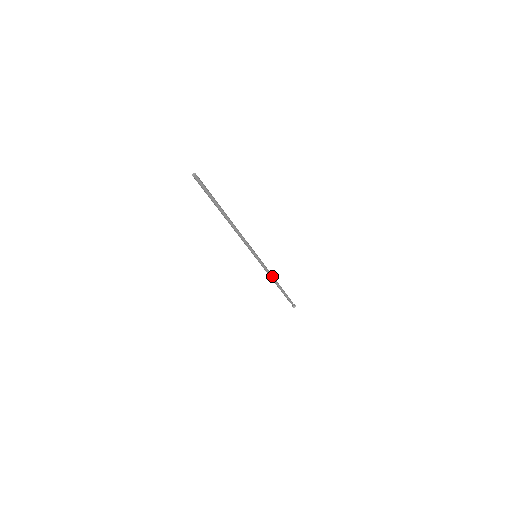
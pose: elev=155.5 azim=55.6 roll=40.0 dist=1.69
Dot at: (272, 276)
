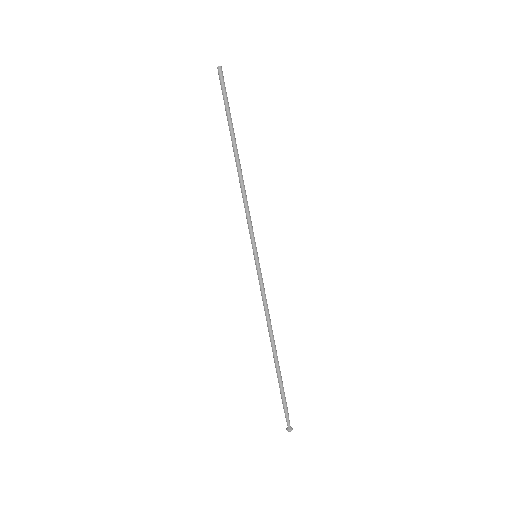
Dot at: (269, 318)
